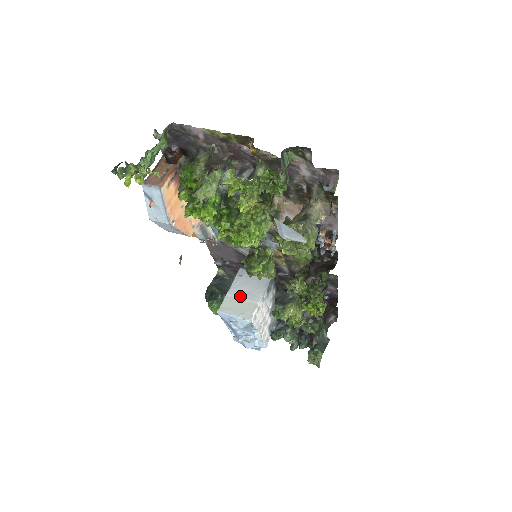
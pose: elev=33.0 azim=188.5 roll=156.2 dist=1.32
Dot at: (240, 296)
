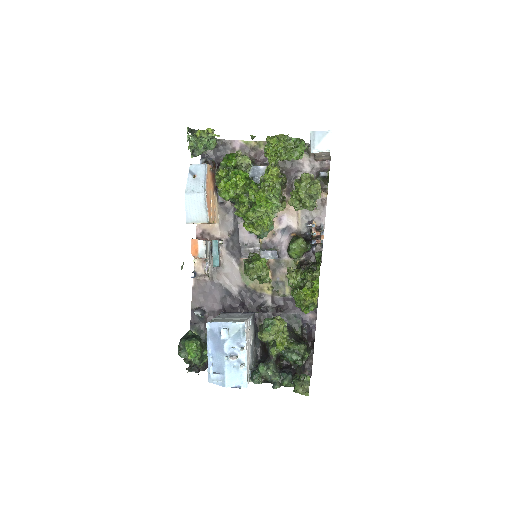
Dot at: (227, 318)
